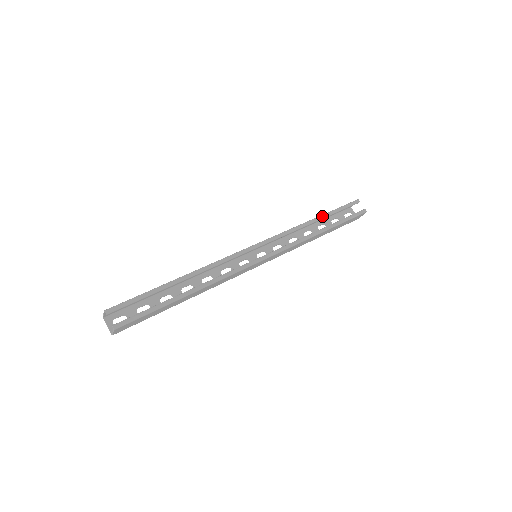
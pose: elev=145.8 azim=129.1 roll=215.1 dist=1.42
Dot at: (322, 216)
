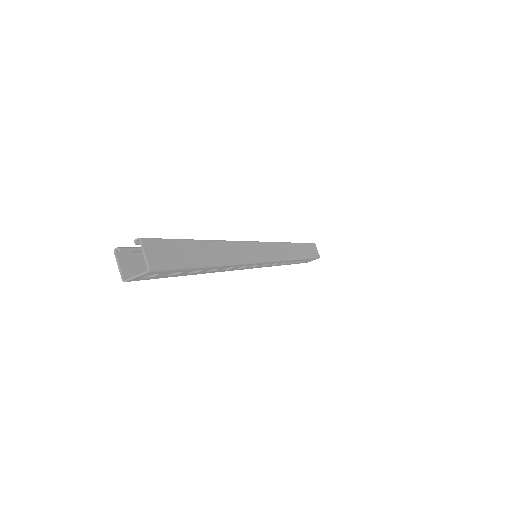
Dot at: occluded
